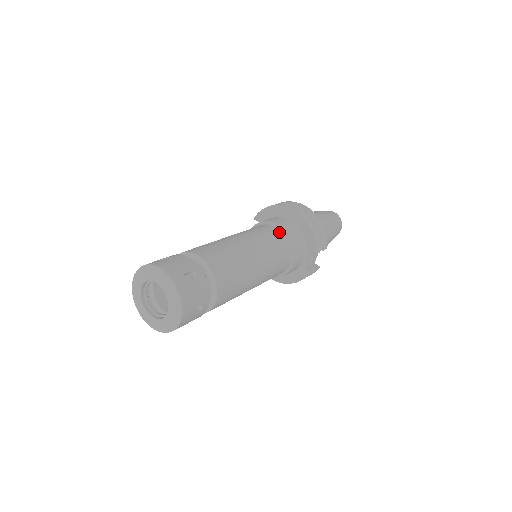
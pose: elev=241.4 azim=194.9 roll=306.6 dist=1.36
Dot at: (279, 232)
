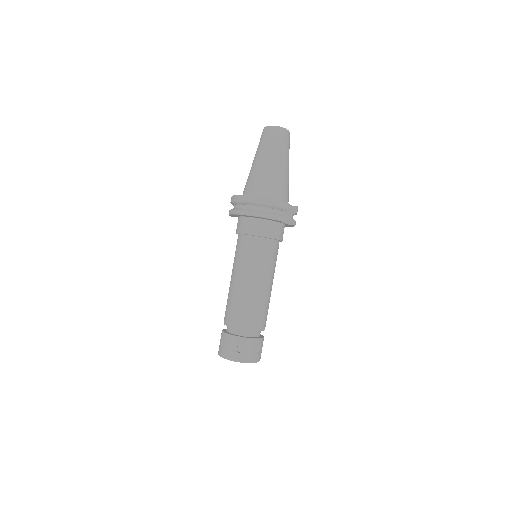
Dot at: (252, 240)
